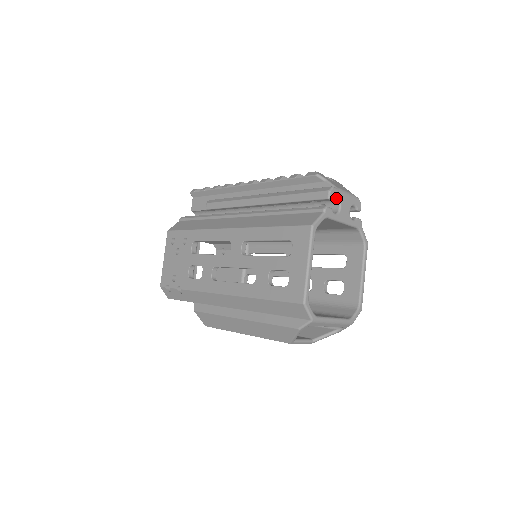
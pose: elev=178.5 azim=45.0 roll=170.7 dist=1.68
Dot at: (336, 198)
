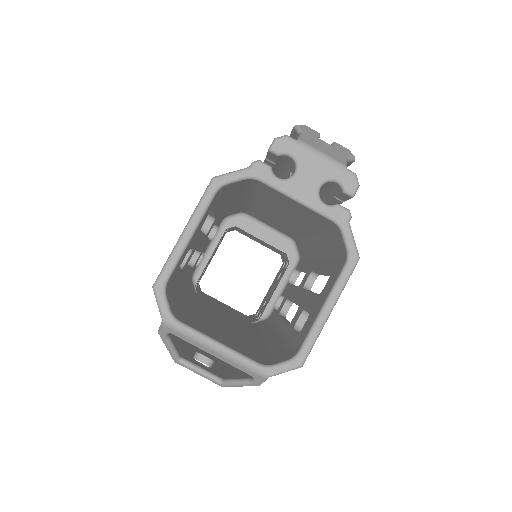
Dot at: (290, 155)
